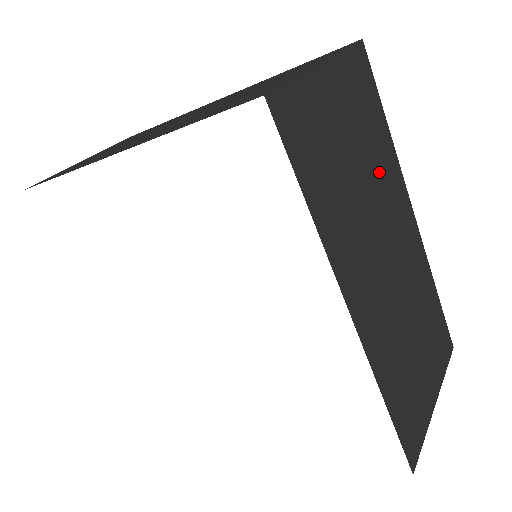
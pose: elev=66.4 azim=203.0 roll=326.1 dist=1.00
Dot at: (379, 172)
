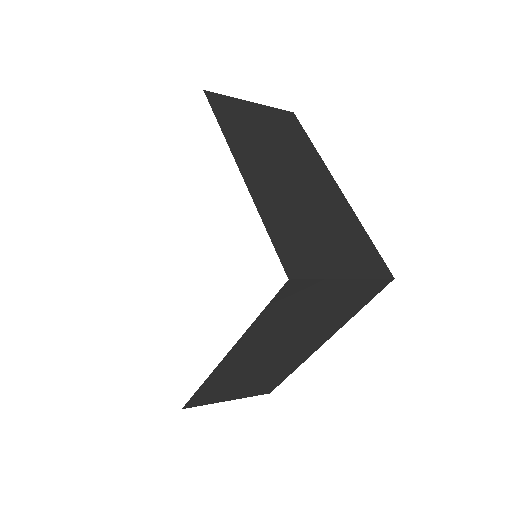
Dot at: (294, 149)
